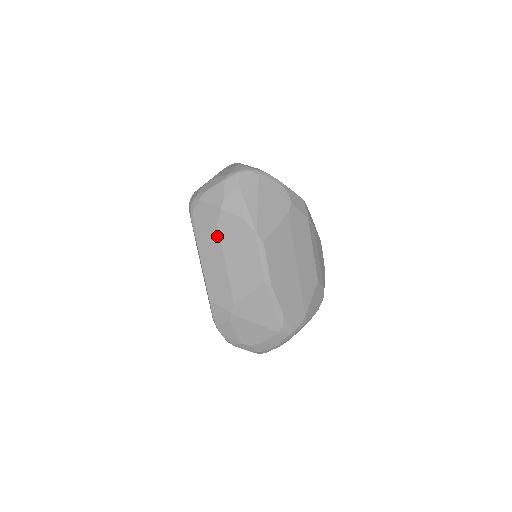
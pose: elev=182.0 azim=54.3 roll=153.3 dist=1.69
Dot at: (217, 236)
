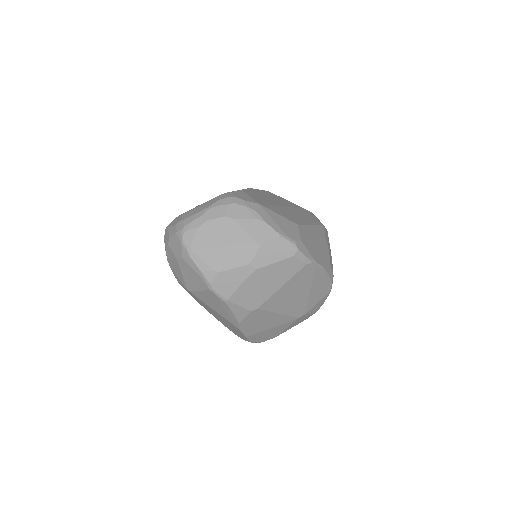
Dot at: occluded
